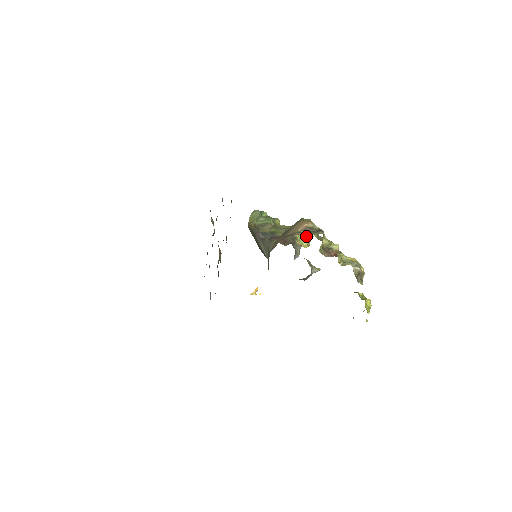
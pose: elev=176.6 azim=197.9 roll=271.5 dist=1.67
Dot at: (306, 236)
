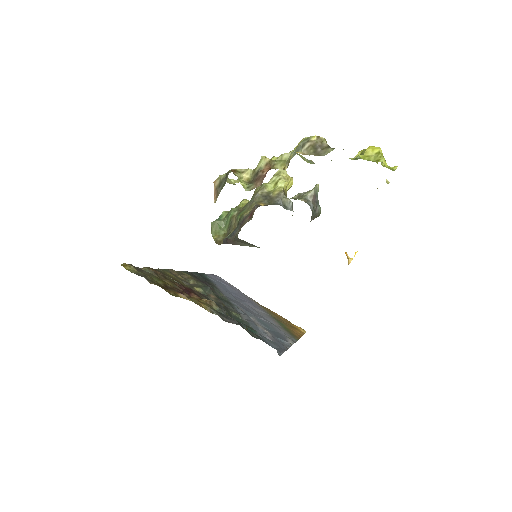
Dot at: (276, 178)
